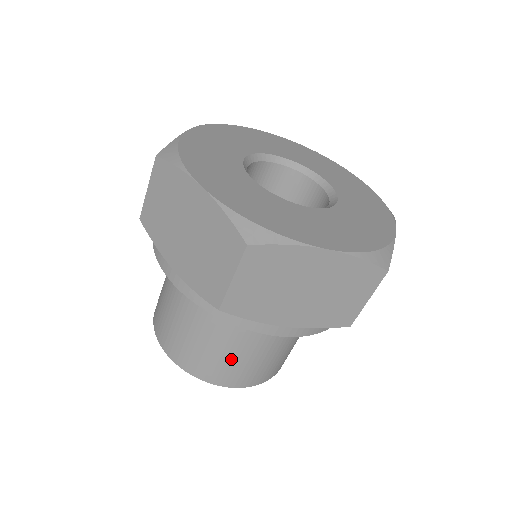
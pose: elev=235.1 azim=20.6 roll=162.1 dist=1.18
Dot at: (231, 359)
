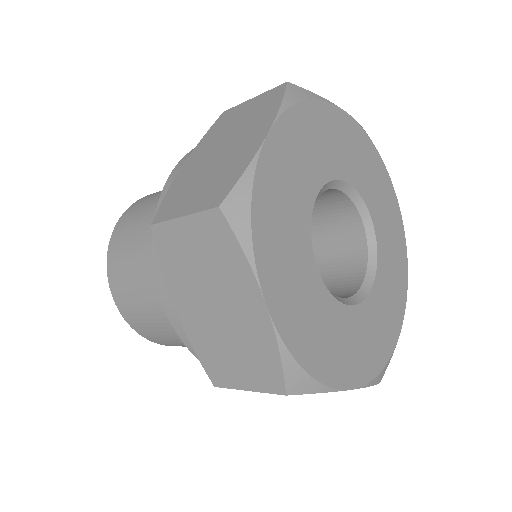
Dot at: occluded
